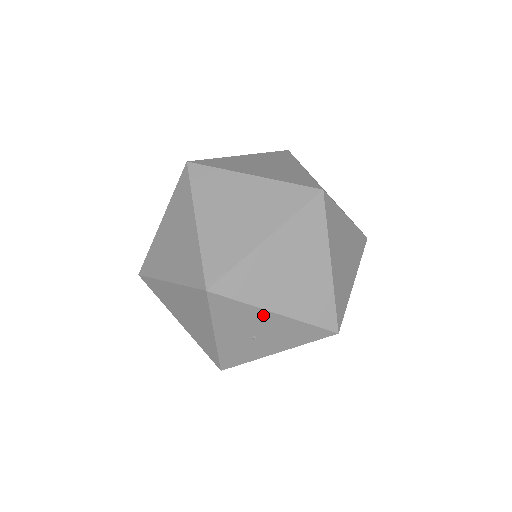
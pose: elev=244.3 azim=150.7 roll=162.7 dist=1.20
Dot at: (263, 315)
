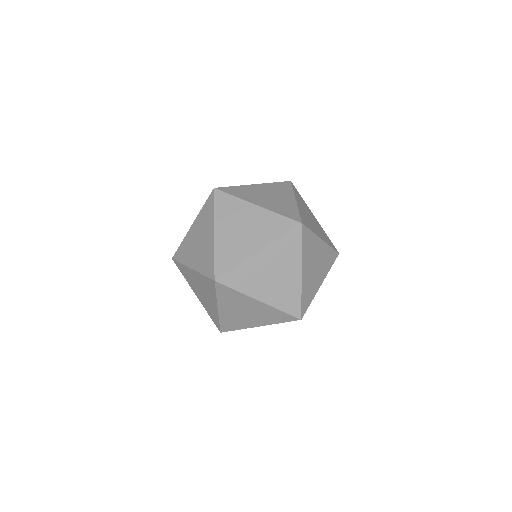
Dot at: occluded
